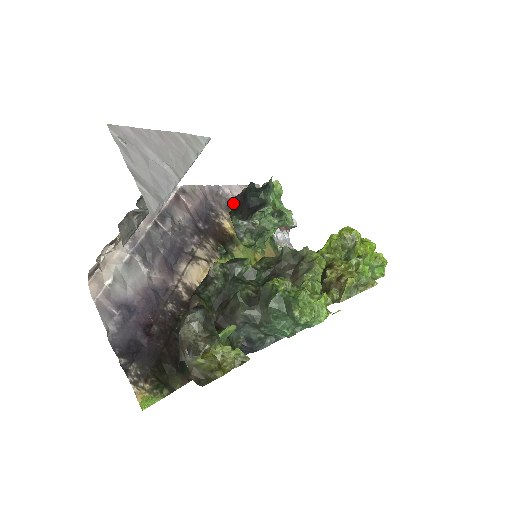
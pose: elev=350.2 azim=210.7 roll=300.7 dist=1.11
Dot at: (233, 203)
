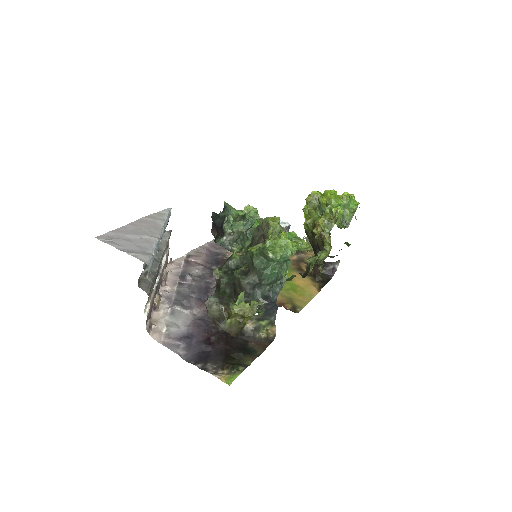
Dot at: (213, 234)
